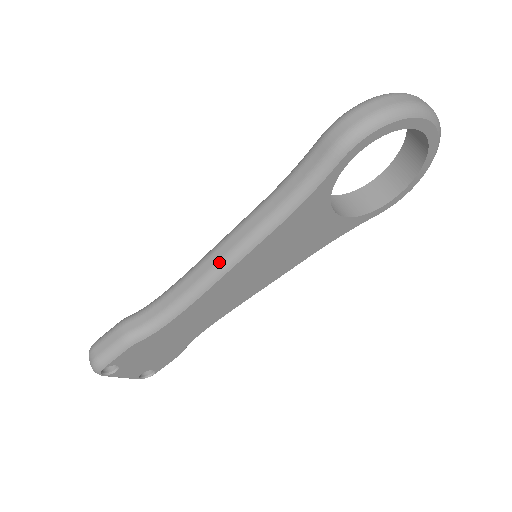
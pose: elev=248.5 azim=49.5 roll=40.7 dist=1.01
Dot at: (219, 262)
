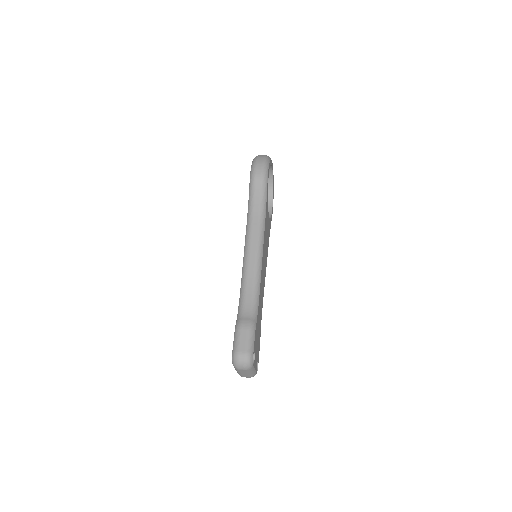
Dot at: (256, 256)
